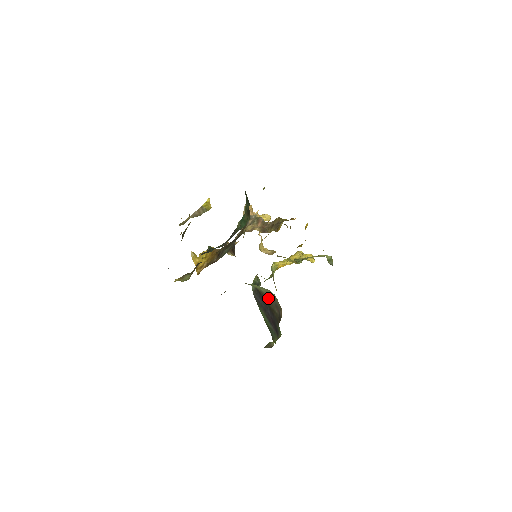
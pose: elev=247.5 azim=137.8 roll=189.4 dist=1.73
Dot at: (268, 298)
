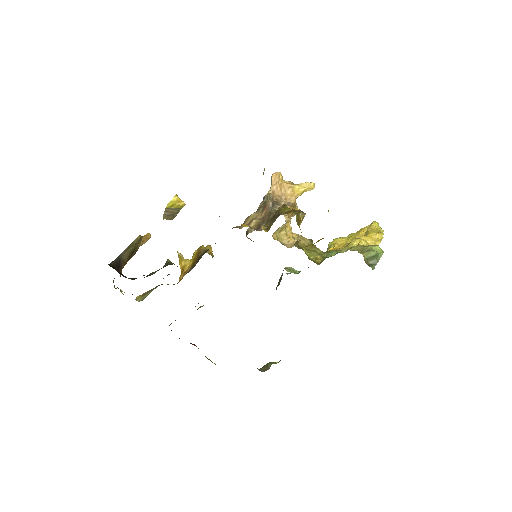
Dot at: occluded
